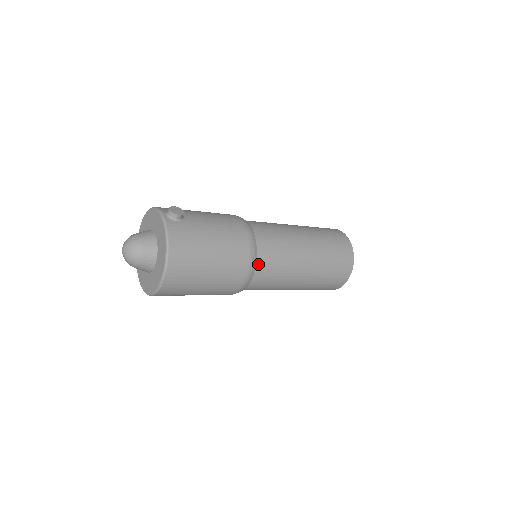
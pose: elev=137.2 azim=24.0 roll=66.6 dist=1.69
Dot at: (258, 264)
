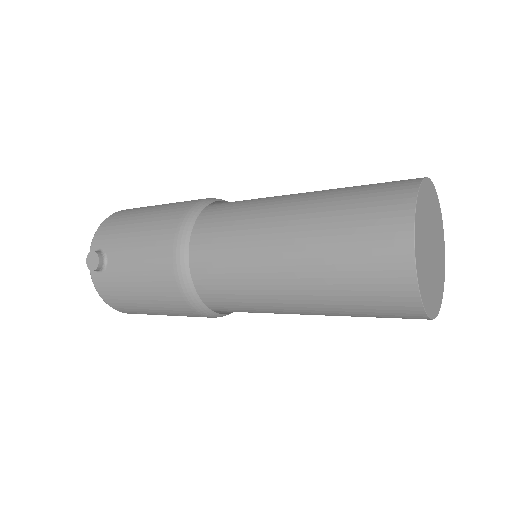
Dot at: (218, 308)
